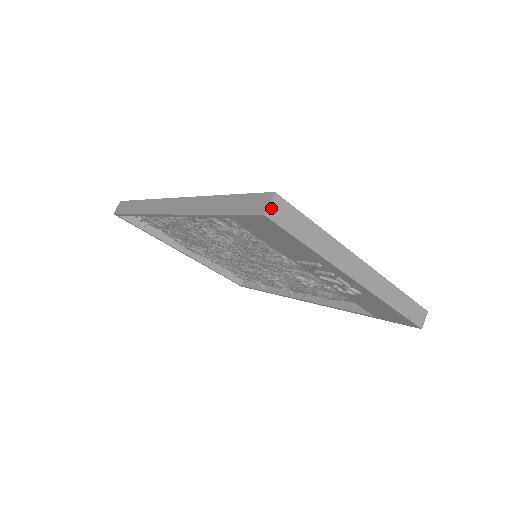
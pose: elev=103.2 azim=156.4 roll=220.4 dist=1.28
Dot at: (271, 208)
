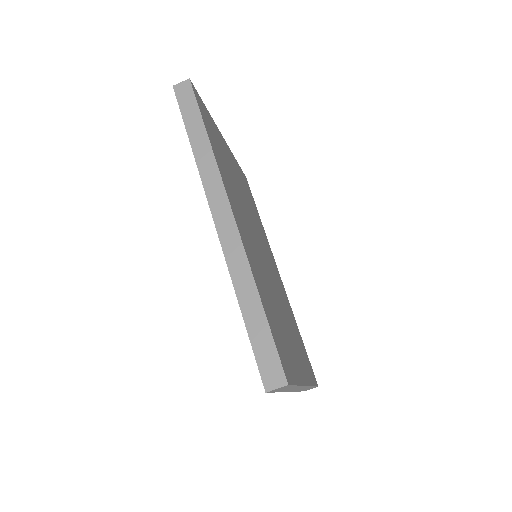
Dot at: (275, 389)
